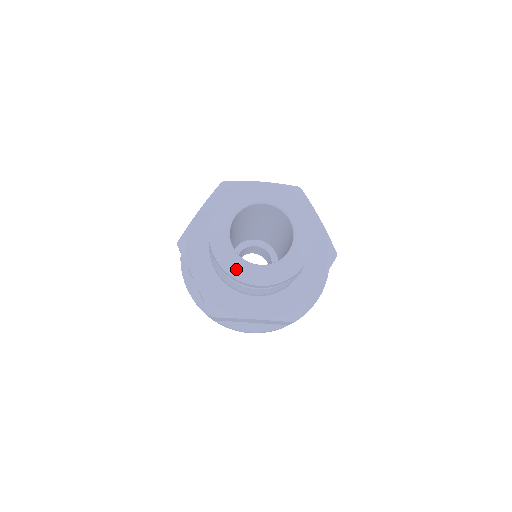
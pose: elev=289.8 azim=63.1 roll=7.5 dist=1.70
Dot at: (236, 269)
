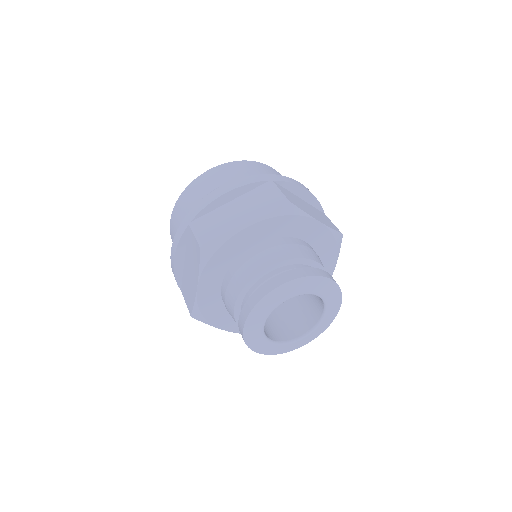
Dot at: (283, 350)
